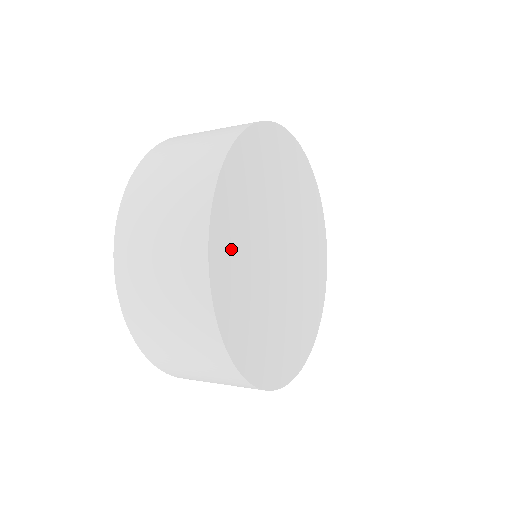
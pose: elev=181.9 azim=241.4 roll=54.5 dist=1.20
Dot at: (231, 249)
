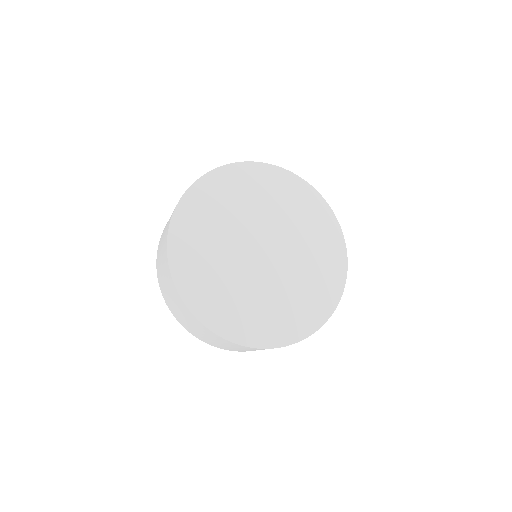
Dot at: (213, 198)
